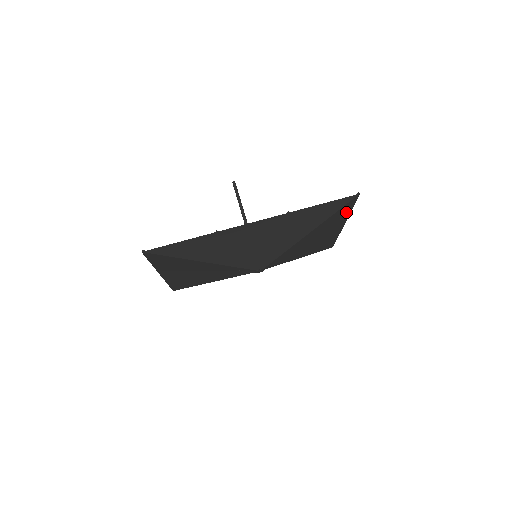
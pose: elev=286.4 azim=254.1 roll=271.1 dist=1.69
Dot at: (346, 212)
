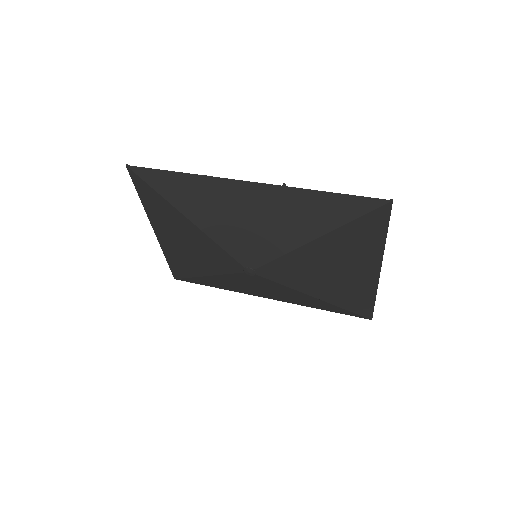
Dot at: (377, 236)
